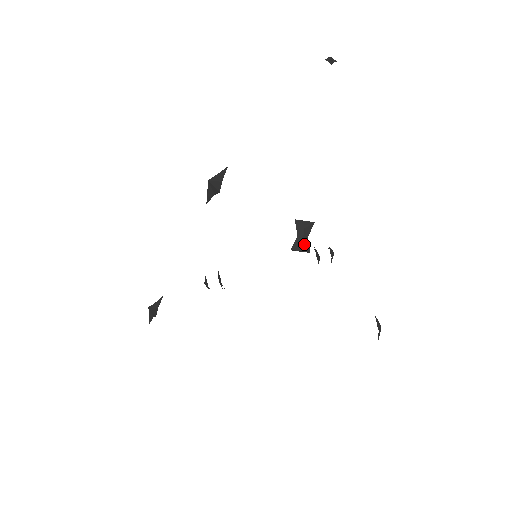
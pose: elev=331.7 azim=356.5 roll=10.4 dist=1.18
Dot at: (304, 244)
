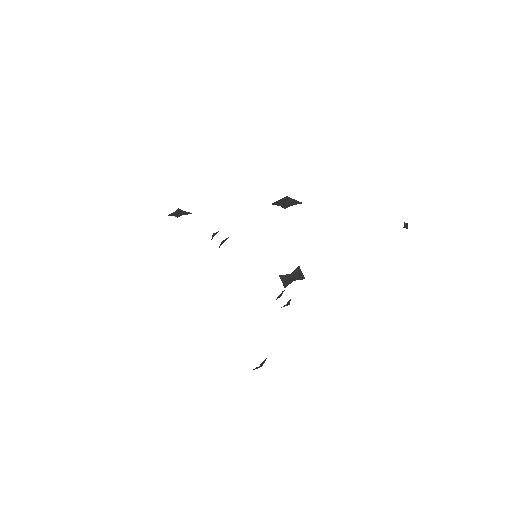
Dot at: (288, 281)
